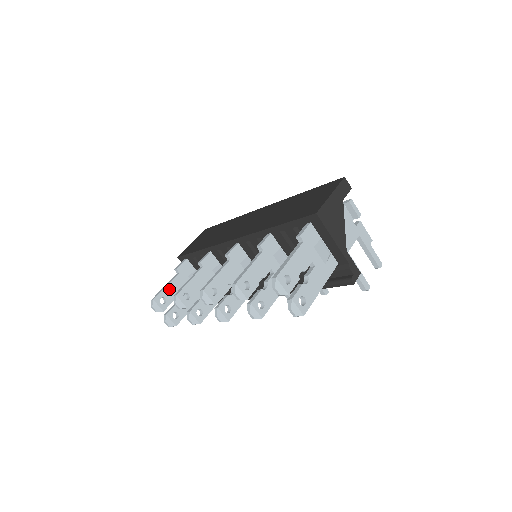
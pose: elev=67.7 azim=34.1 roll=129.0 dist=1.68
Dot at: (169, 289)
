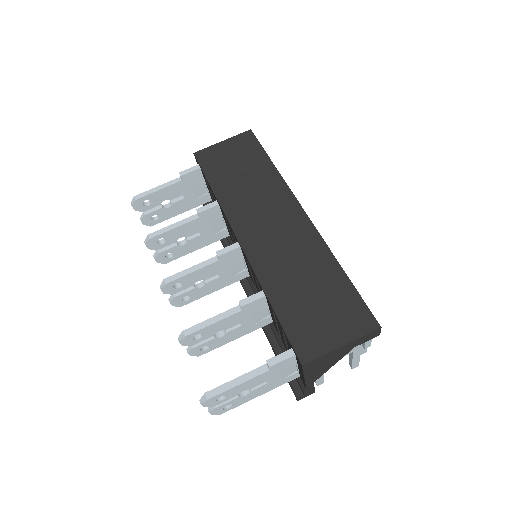
Dot at: (160, 193)
